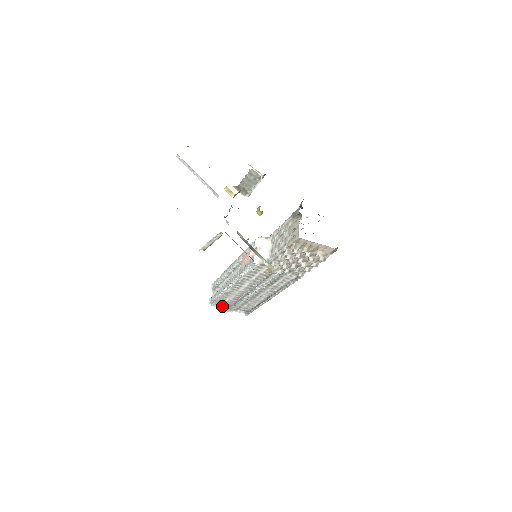
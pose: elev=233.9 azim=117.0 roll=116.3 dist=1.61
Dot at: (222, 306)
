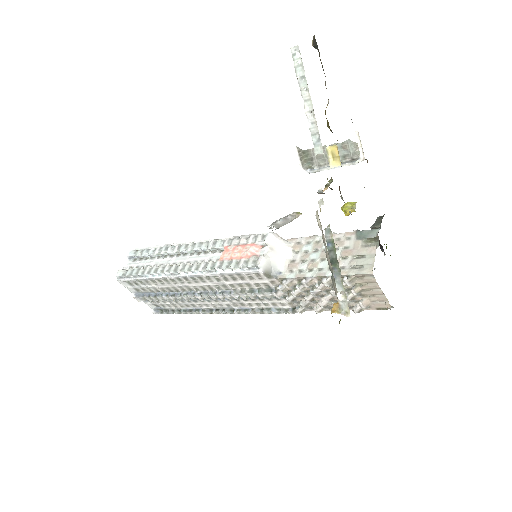
Dot at: (132, 288)
